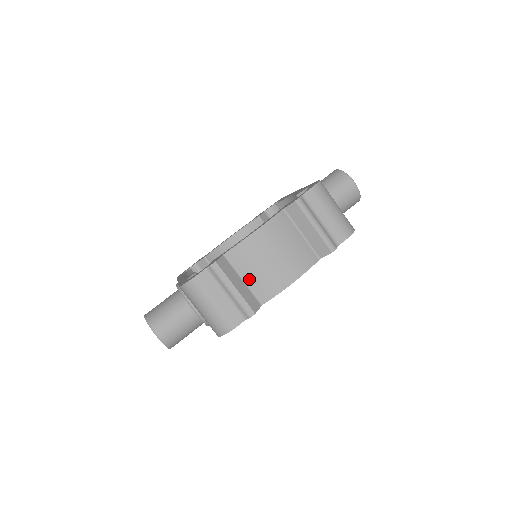
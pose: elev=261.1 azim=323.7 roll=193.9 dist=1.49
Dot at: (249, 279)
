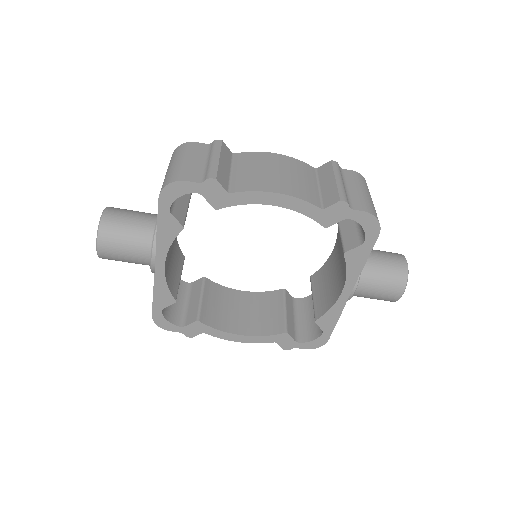
Dot at: (237, 173)
